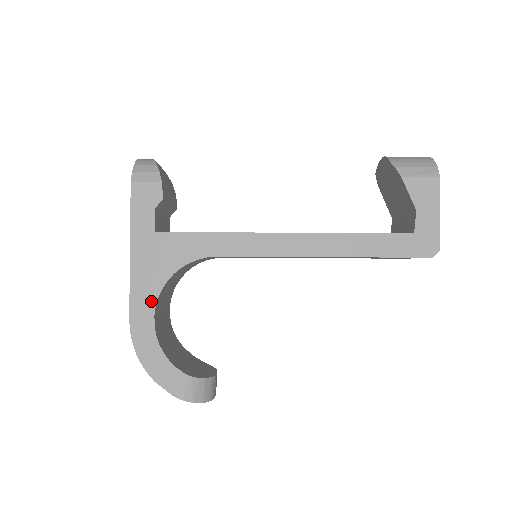
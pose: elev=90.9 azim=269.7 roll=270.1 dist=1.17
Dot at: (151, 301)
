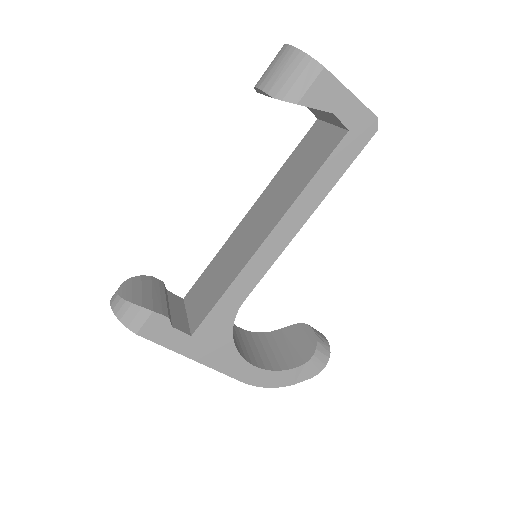
Dot at: (240, 363)
